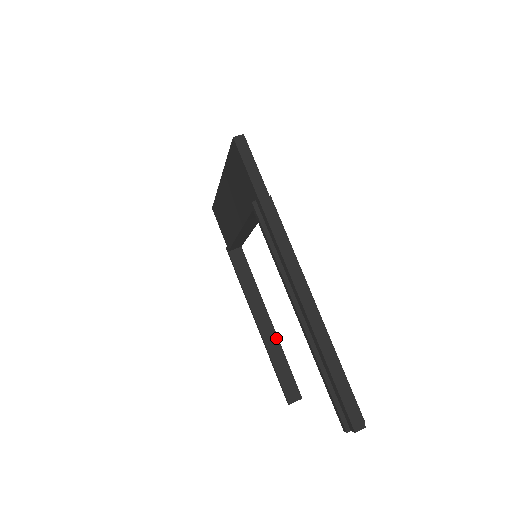
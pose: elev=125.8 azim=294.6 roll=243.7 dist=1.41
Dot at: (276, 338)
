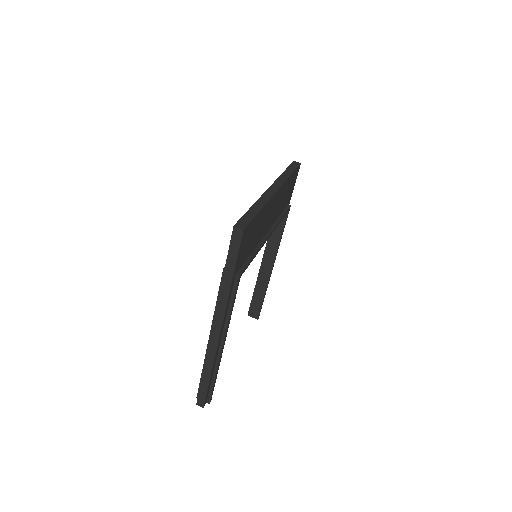
Dot at: (267, 281)
